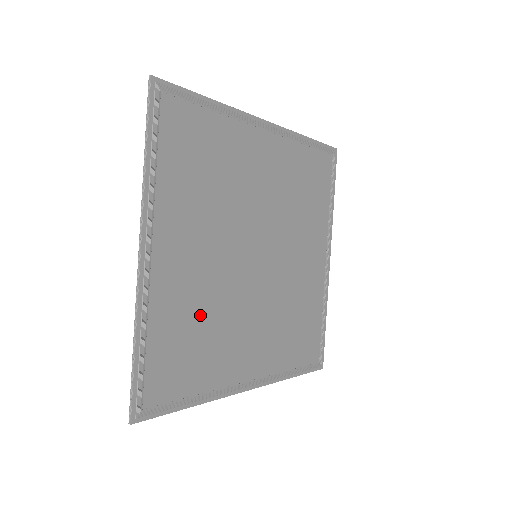
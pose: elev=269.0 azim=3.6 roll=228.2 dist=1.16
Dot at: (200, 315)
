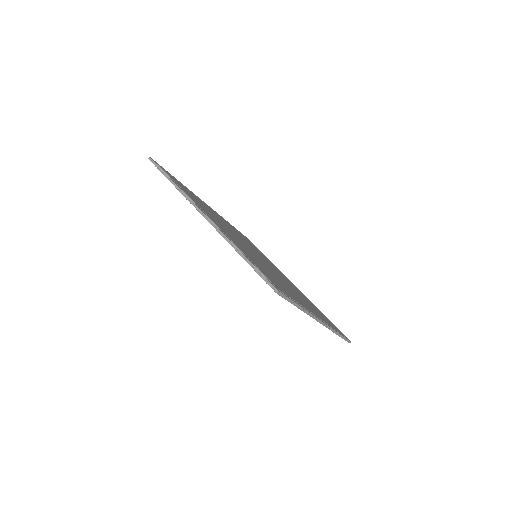
Dot at: occluded
